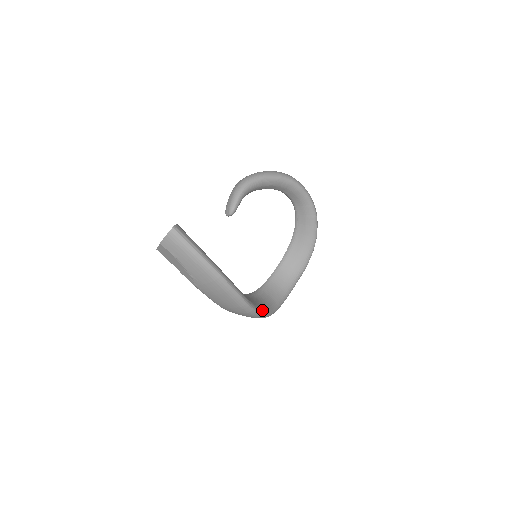
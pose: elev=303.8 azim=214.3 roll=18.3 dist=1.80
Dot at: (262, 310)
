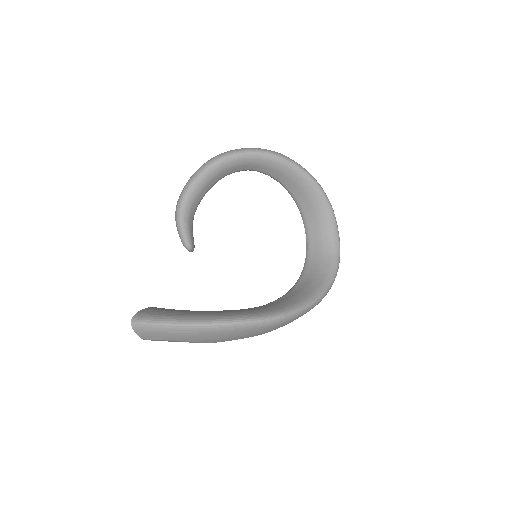
Dot at: (300, 303)
